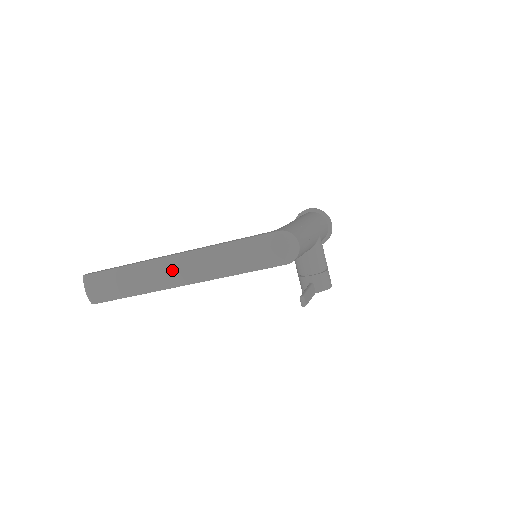
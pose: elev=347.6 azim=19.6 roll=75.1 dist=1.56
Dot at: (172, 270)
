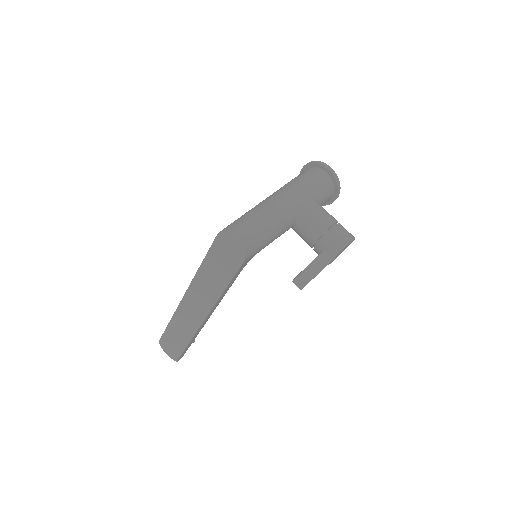
Dot at: (189, 312)
